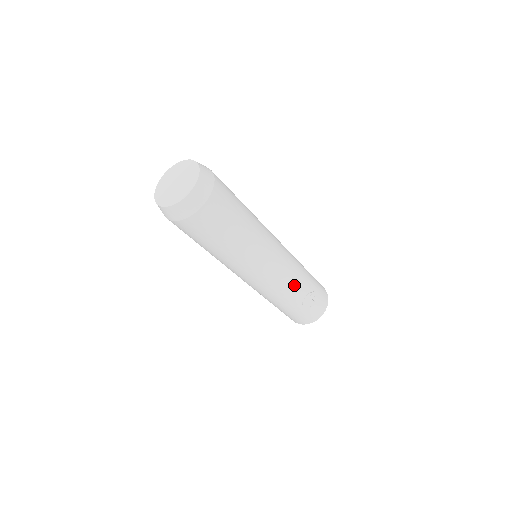
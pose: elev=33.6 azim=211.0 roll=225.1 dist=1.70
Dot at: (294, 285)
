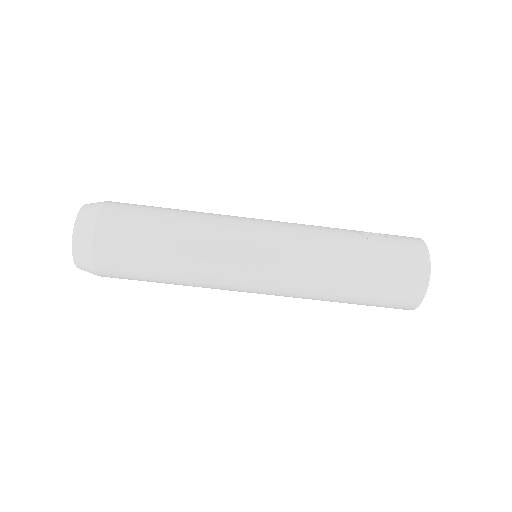
Dot at: (320, 228)
